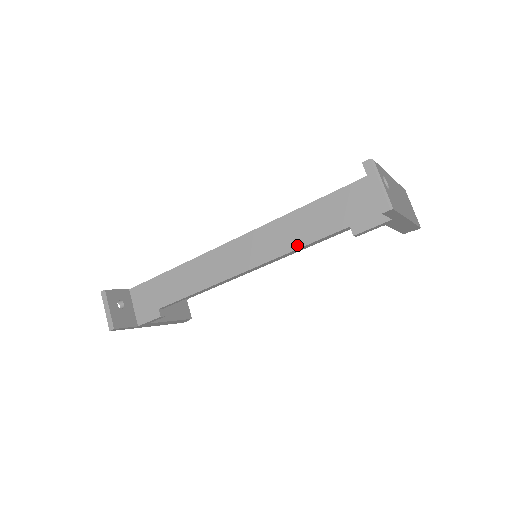
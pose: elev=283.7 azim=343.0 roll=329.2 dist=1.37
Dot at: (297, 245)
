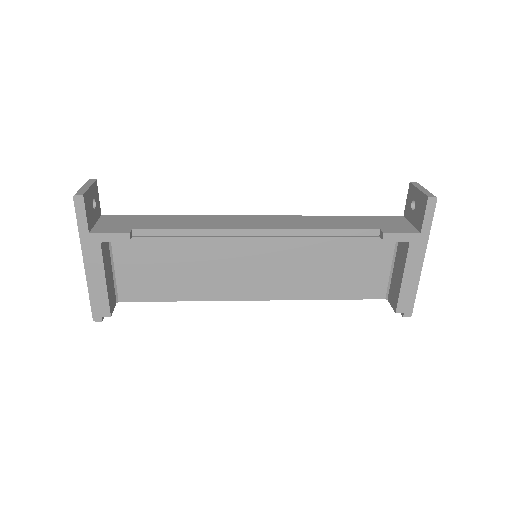
Dot at: (325, 227)
